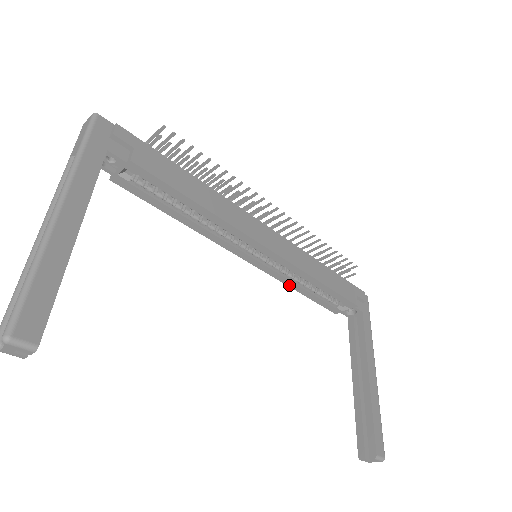
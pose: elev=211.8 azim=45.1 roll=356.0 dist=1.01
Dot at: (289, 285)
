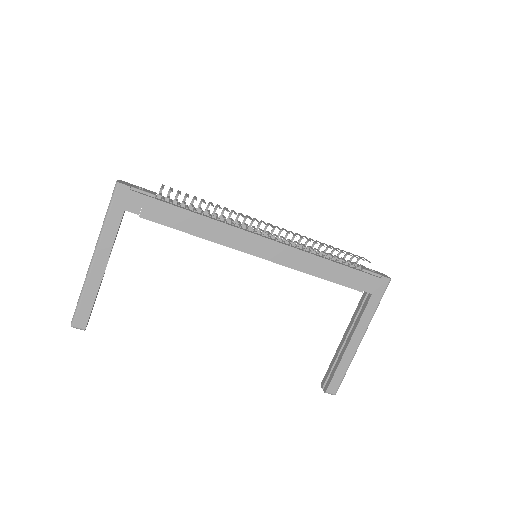
Dot at: occluded
